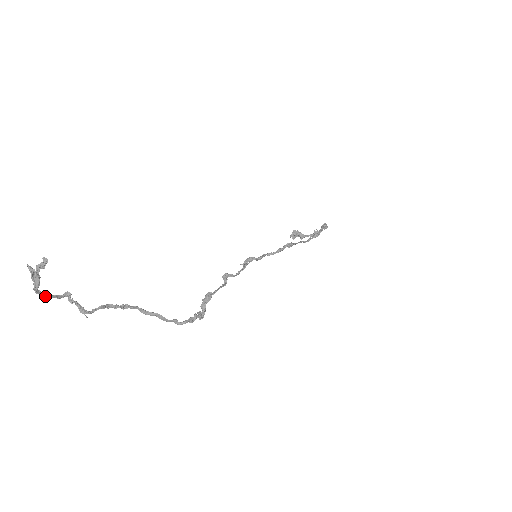
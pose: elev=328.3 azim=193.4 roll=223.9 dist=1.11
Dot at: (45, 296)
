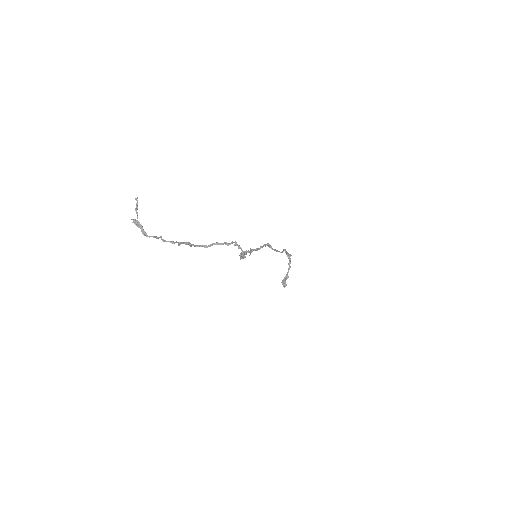
Dot at: occluded
